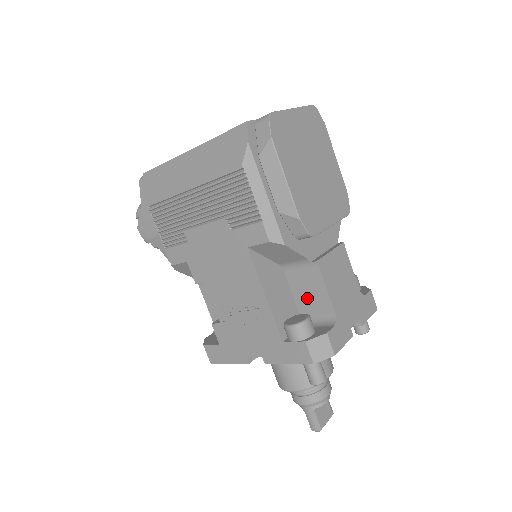
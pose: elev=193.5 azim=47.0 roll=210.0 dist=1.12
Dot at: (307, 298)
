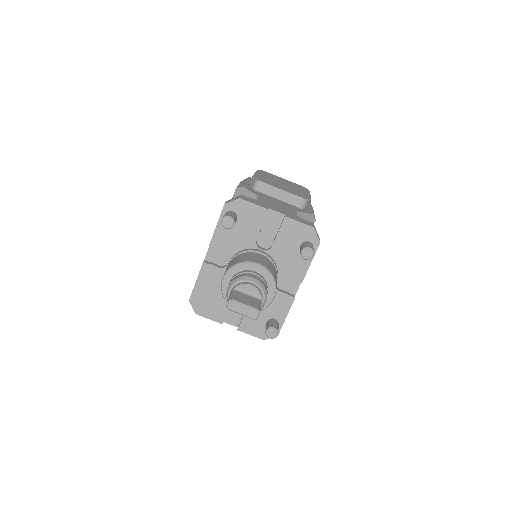
Dot at: occluded
